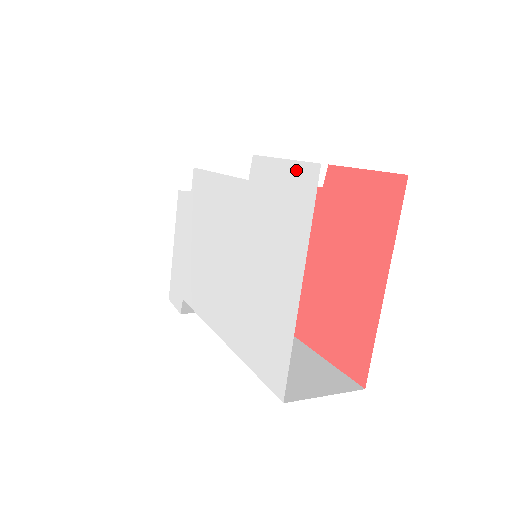
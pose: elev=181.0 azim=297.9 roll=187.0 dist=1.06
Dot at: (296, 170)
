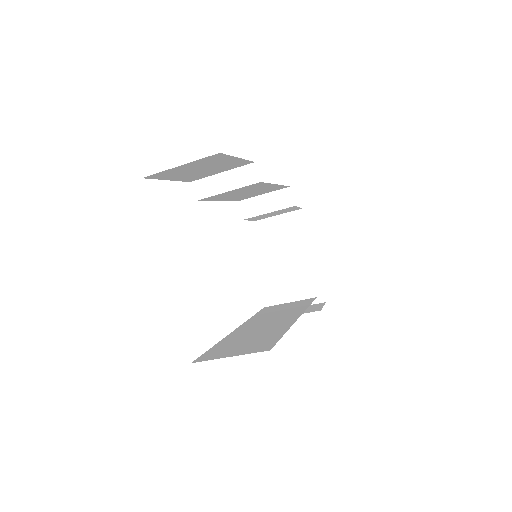
Dot at: occluded
